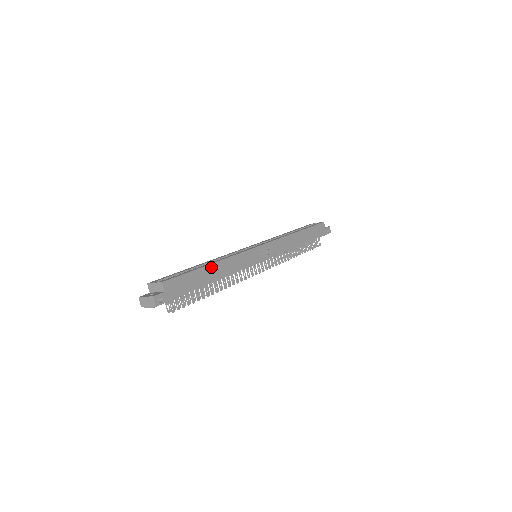
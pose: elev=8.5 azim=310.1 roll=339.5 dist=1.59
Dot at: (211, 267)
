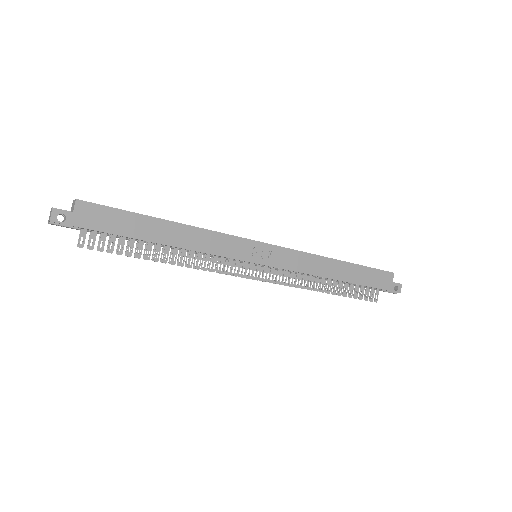
Dot at: (165, 224)
